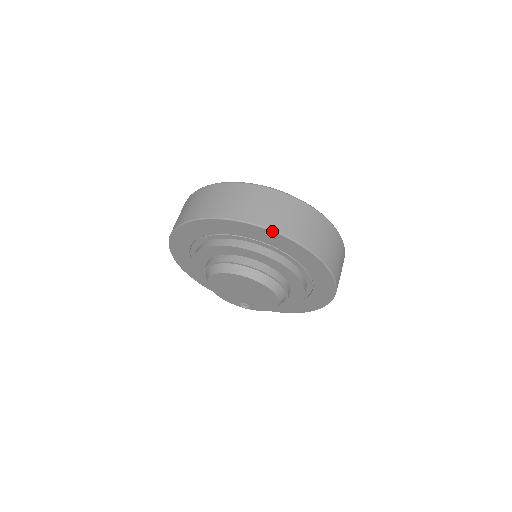
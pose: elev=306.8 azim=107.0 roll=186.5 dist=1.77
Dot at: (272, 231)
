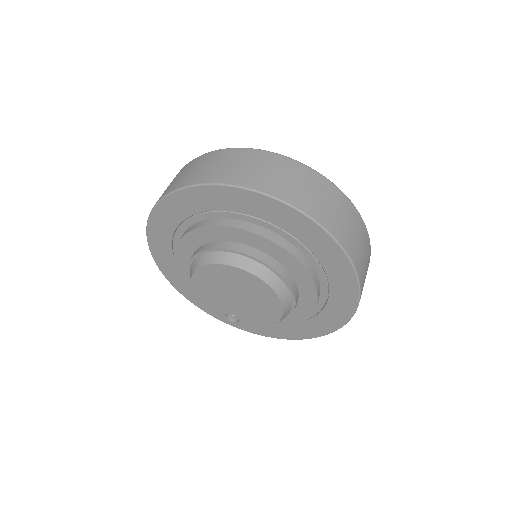
Dot at: (297, 210)
